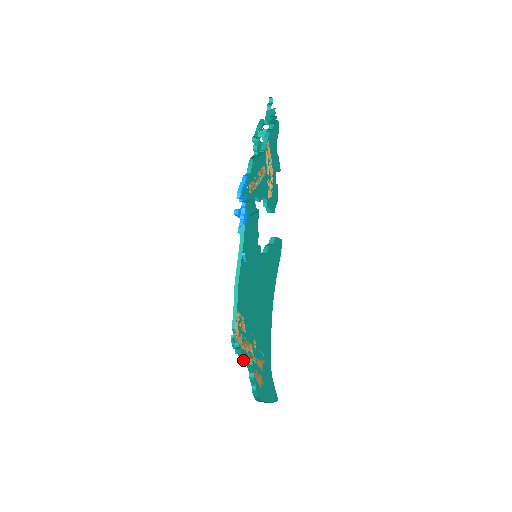
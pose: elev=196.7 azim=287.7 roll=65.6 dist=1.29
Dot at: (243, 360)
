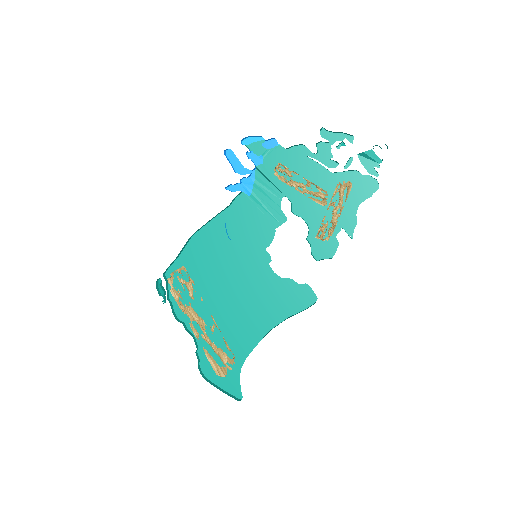
Dot at: (184, 326)
